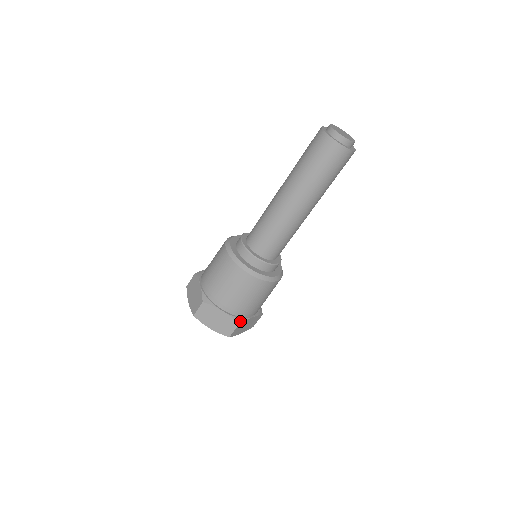
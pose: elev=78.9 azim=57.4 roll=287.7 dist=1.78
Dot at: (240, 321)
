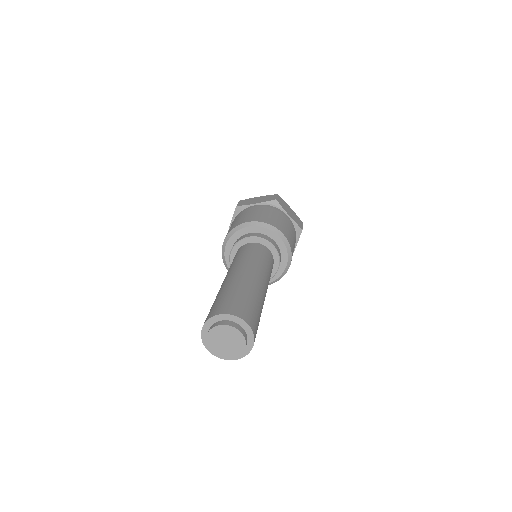
Dot at: occluded
